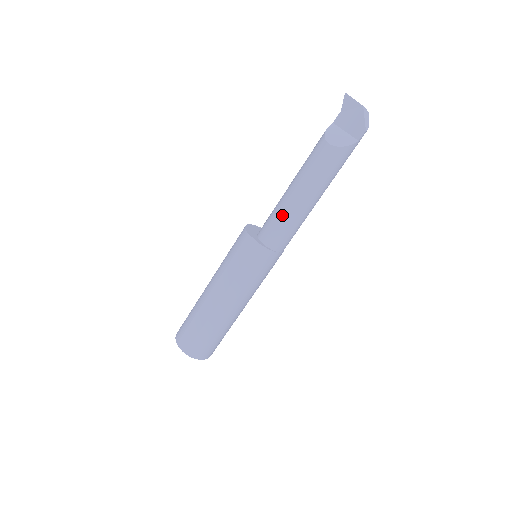
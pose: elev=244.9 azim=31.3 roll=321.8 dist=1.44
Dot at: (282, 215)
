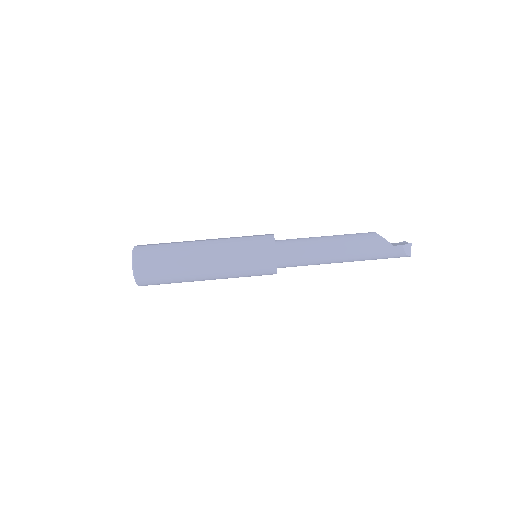
Dot at: (305, 238)
